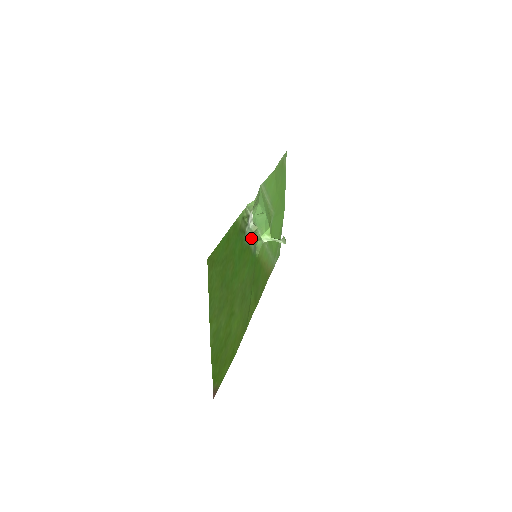
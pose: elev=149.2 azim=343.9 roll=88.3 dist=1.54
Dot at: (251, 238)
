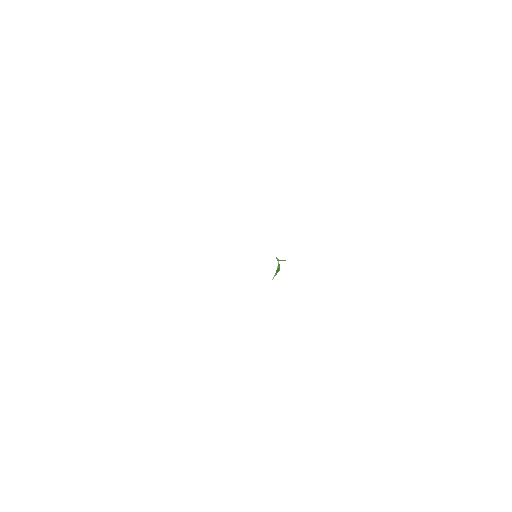
Dot at: occluded
